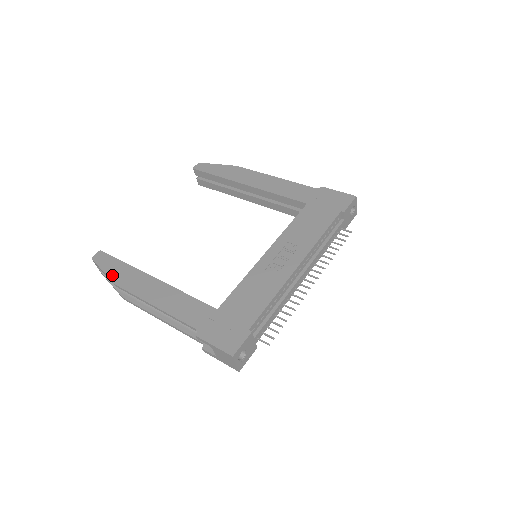
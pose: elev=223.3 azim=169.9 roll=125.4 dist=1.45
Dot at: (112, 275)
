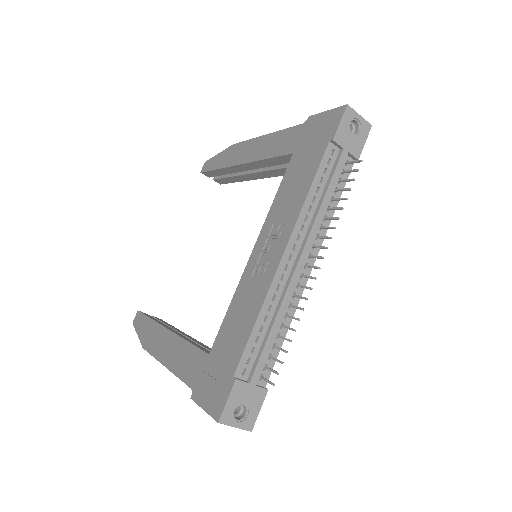
Dot at: (142, 338)
